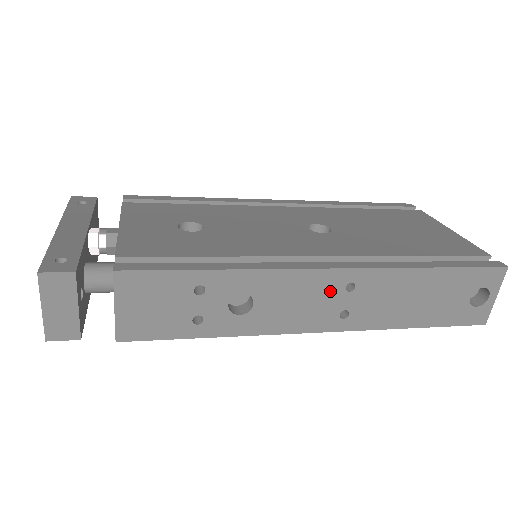
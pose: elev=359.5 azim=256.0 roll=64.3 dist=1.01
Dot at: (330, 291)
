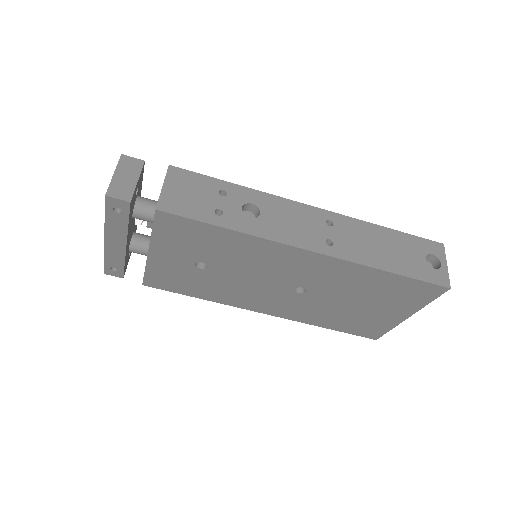
Dot at: (315, 222)
